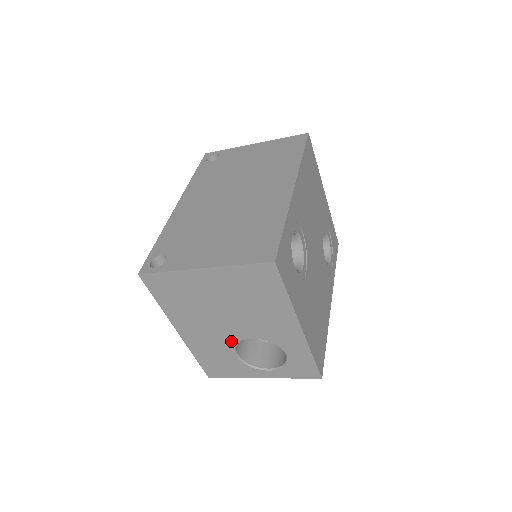
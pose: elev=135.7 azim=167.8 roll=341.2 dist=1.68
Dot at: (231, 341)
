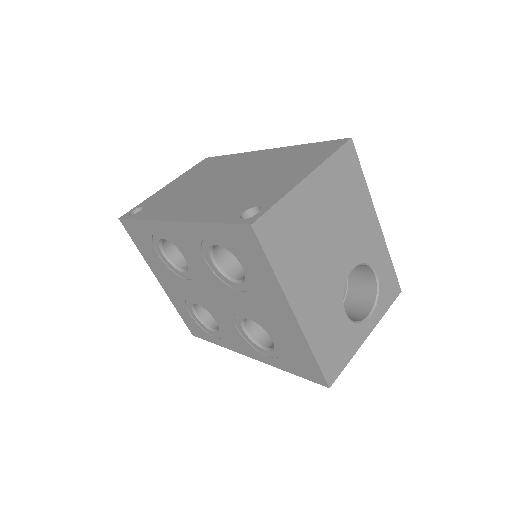
Dot at: (339, 289)
